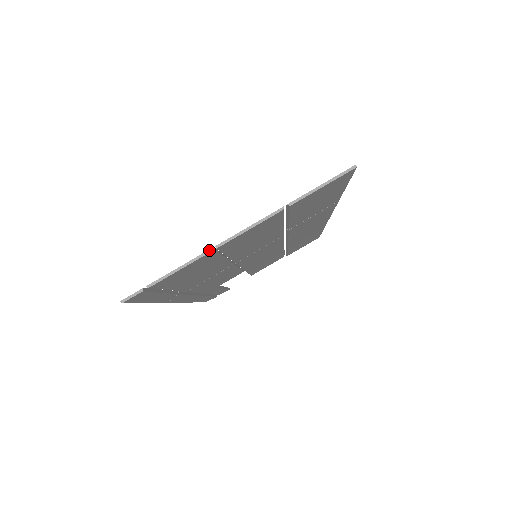
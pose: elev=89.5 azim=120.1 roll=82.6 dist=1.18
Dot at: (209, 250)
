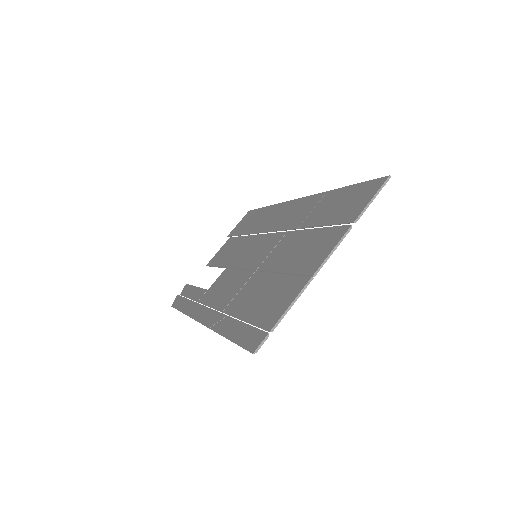
Dot at: (309, 281)
